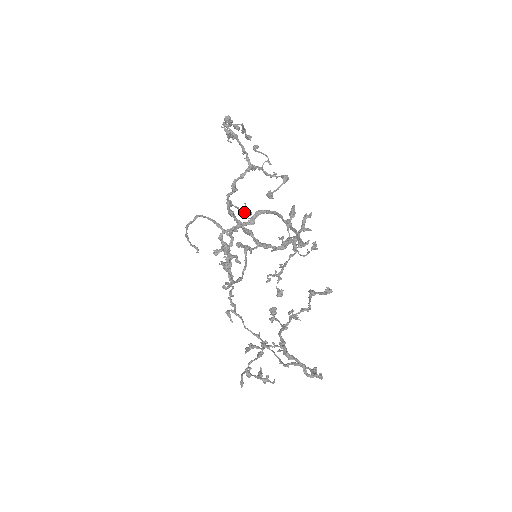
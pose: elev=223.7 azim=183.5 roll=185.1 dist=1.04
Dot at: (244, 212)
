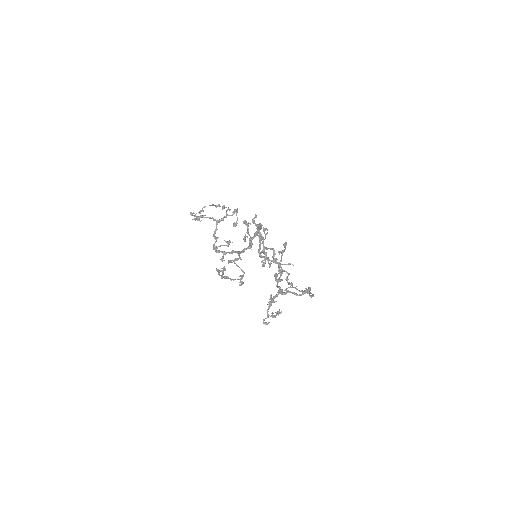
Dot at: (228, 244)
